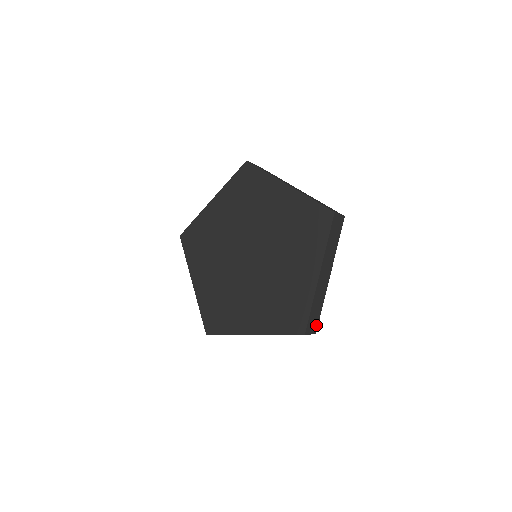
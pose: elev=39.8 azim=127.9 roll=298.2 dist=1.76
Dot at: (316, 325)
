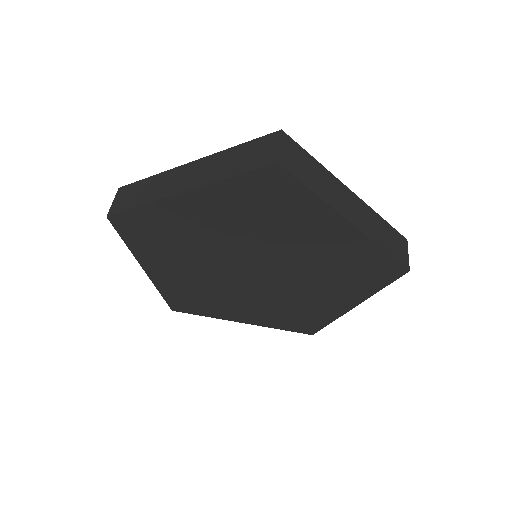
Dot at: occluded
